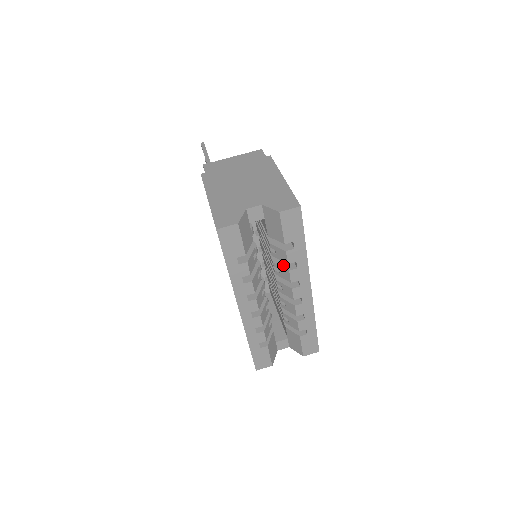
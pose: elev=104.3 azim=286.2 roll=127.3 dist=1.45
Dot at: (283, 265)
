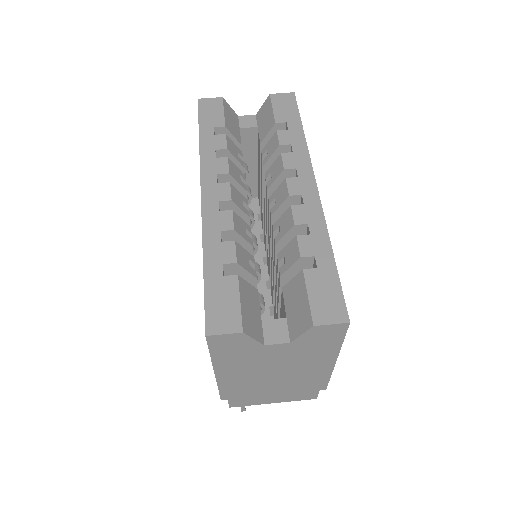
Dot at: (276, 164)
